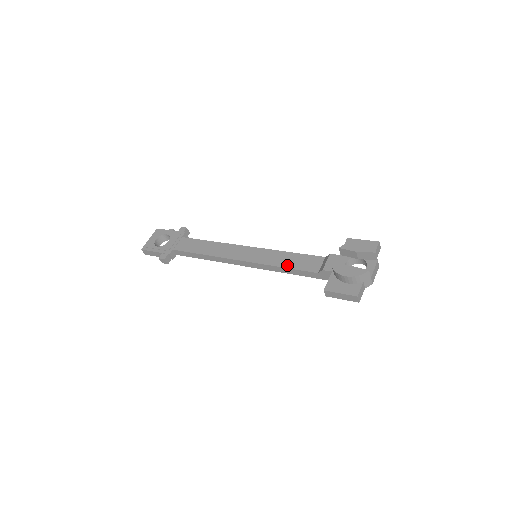
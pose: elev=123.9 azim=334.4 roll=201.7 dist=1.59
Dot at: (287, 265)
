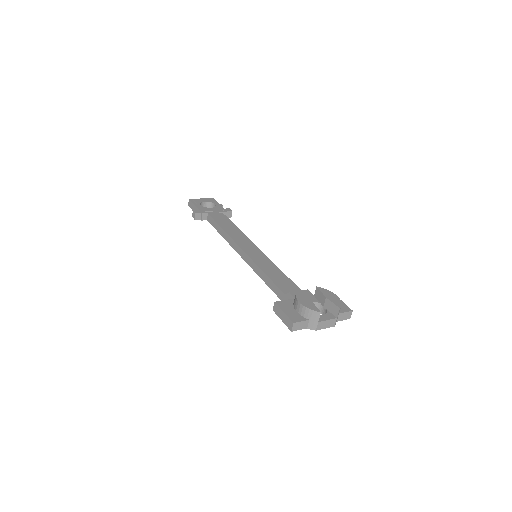
Dot at: (270, 274)
